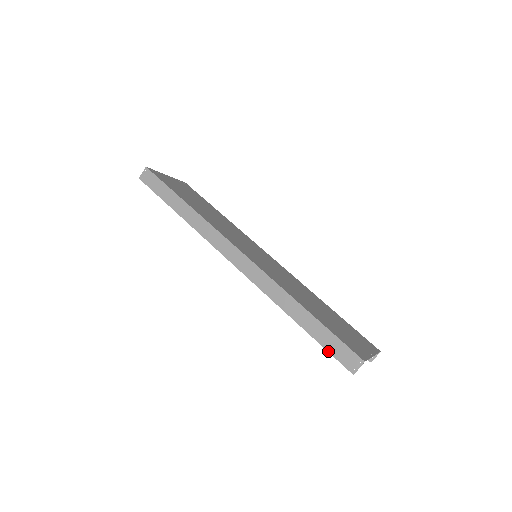
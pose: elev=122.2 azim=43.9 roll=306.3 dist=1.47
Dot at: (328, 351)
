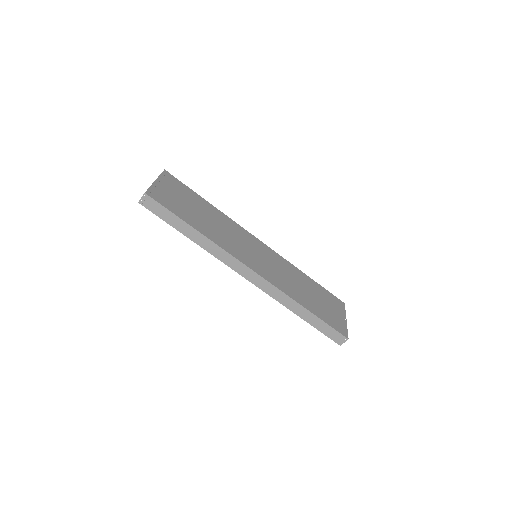
Dot at: (324, 334)
